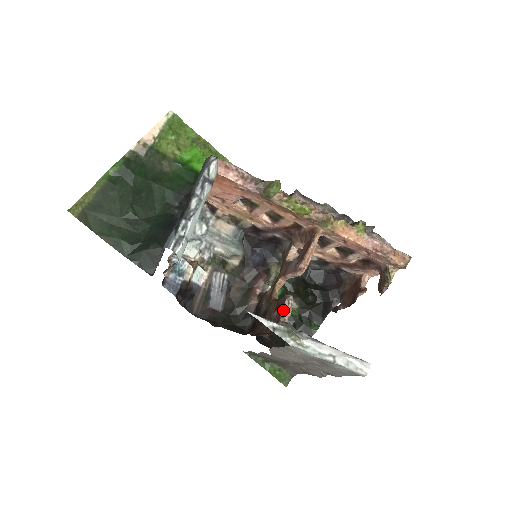
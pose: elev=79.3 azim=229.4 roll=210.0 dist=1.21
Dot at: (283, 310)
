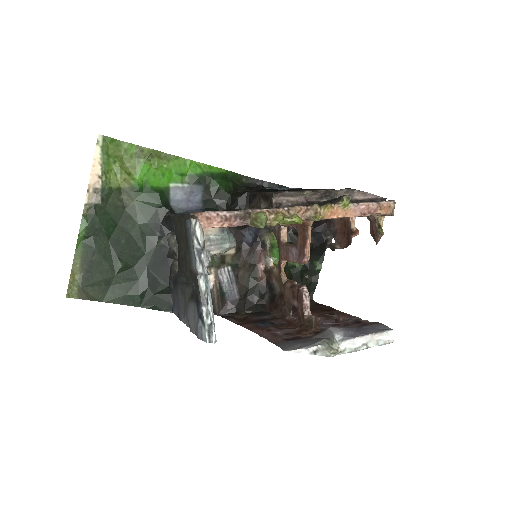
Dot at: (303, 305)
